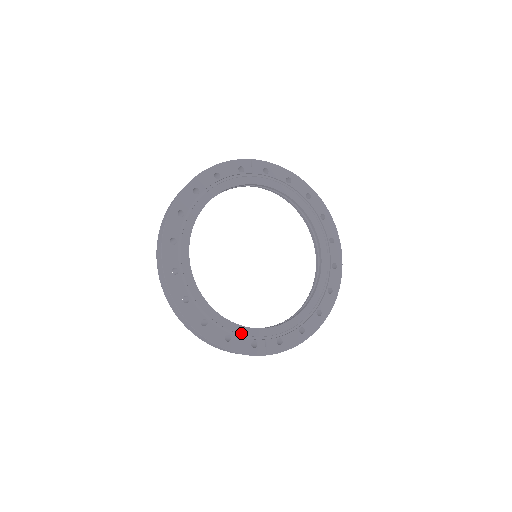
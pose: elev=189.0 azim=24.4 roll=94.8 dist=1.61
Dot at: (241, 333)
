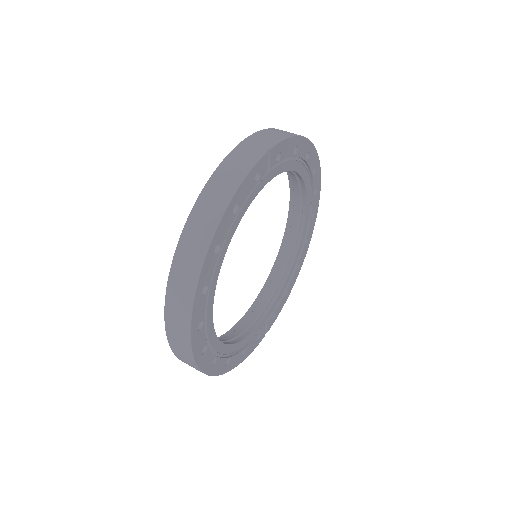
Dot at: (250, 339)
